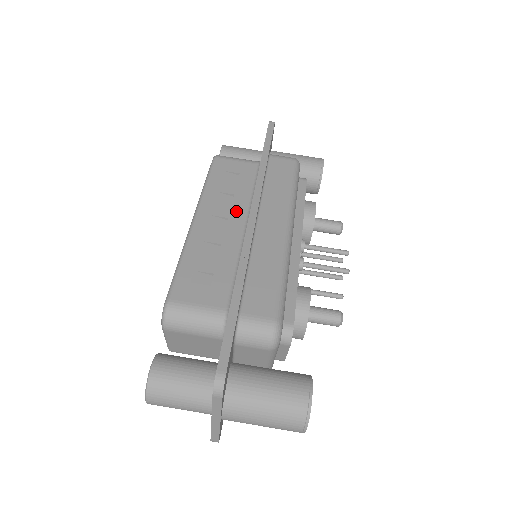
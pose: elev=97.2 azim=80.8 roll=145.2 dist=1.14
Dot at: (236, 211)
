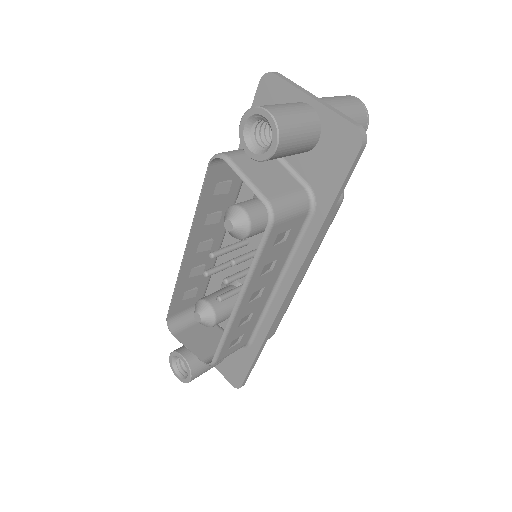
Dot at: (208, 252)
